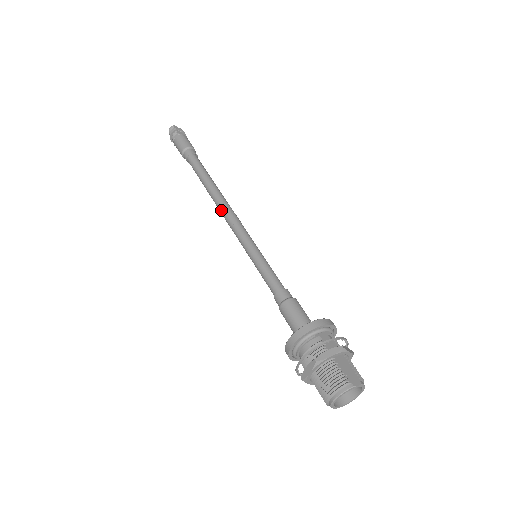
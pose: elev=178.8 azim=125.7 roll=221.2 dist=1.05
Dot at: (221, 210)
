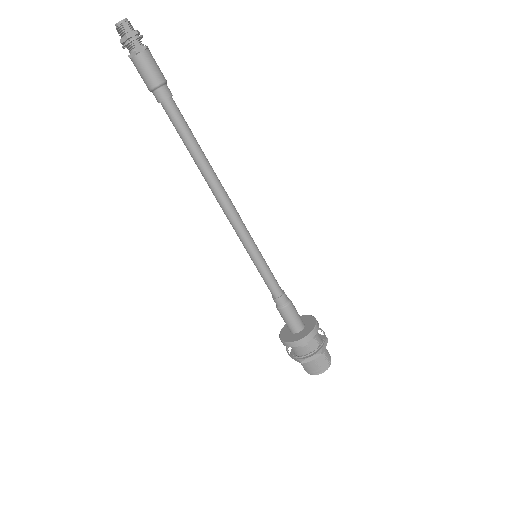
Dot at: (217, 200)
